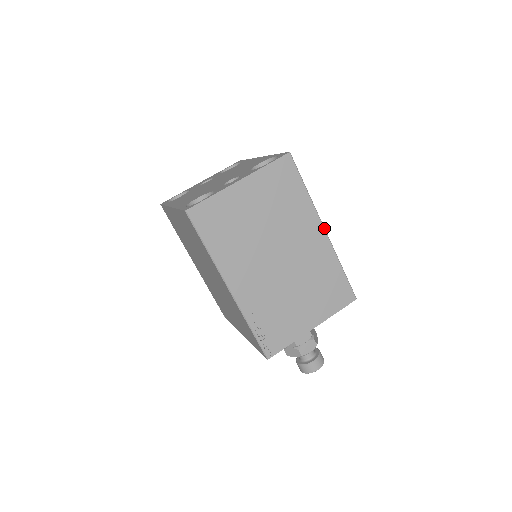
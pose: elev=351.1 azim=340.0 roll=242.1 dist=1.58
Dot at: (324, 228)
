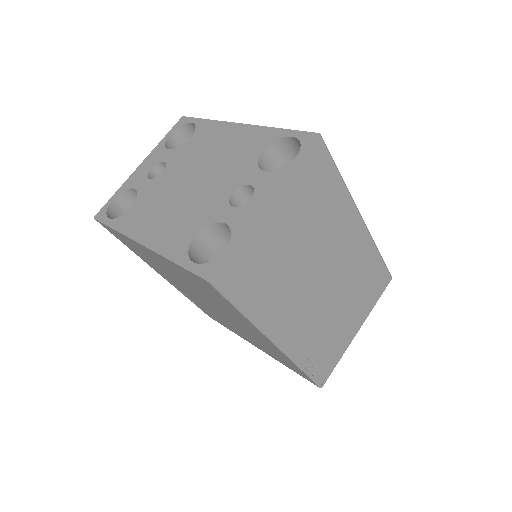
Dot at: (361, 217)
